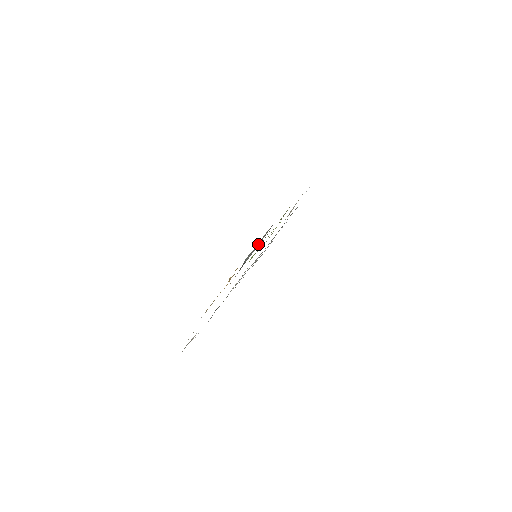
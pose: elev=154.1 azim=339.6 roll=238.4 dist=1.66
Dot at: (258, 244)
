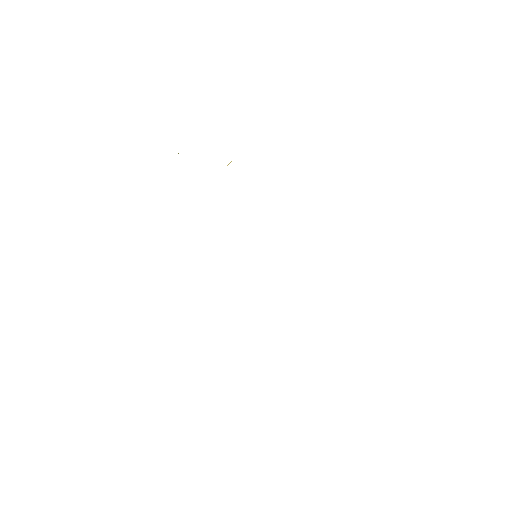
Dot at: occluded
